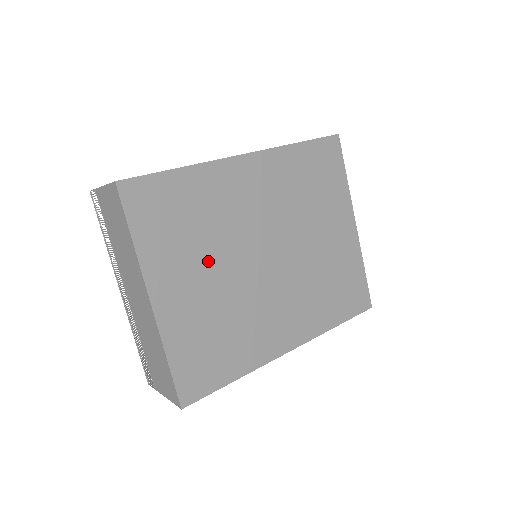
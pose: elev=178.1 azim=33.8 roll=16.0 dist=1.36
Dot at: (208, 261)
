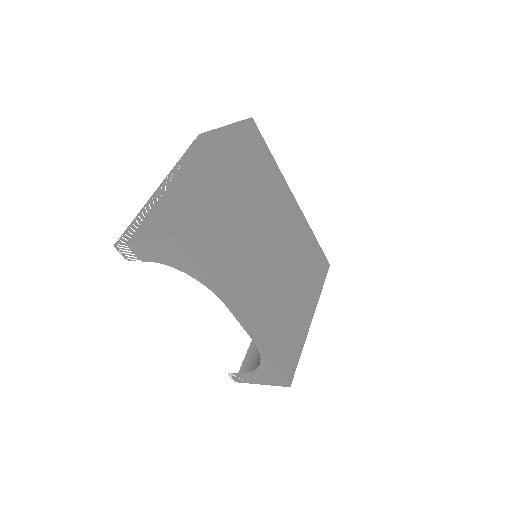
Dot at: (251, 204)
